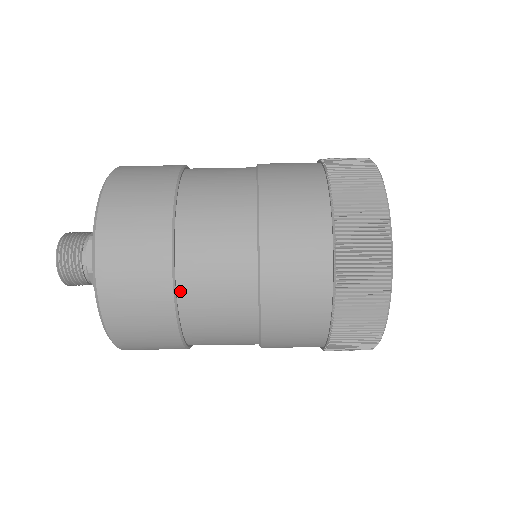
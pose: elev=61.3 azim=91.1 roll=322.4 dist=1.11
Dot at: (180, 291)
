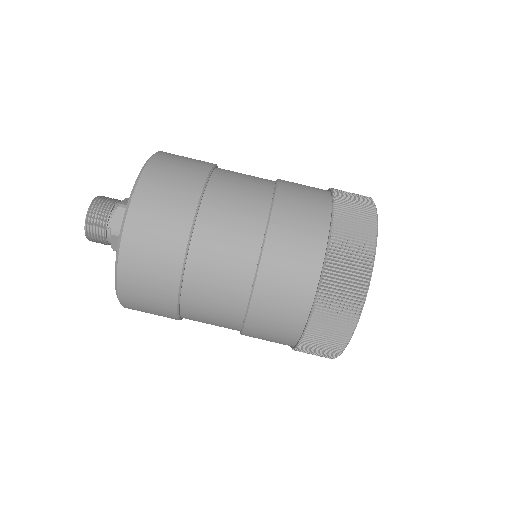
Dot at: (210, 185)
